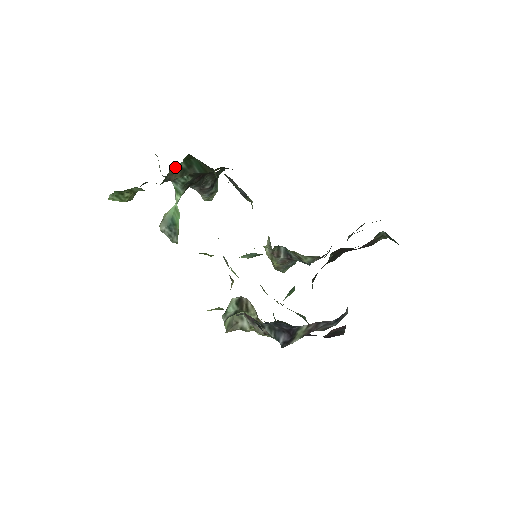
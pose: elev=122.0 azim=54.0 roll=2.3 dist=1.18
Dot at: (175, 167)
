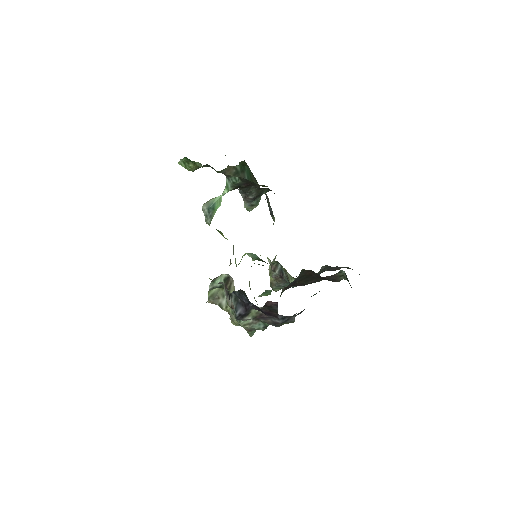
Dot at: (232, 166)
